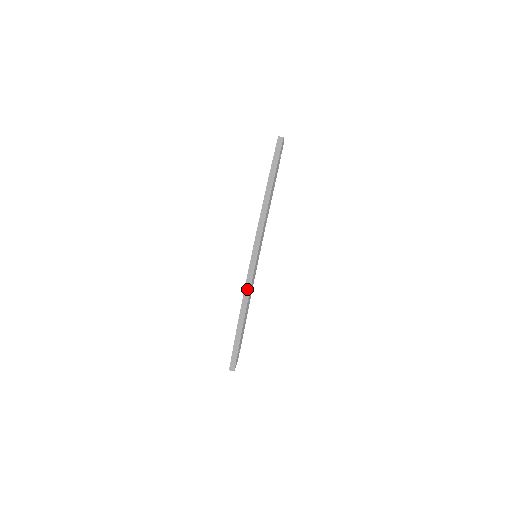
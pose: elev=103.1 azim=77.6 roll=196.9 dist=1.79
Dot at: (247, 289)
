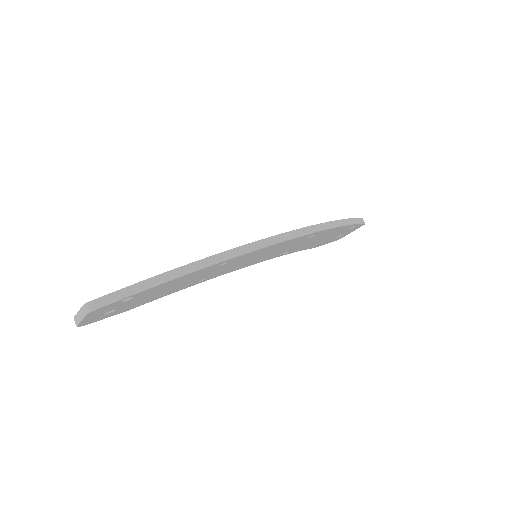
Dot at: (244, 249)
